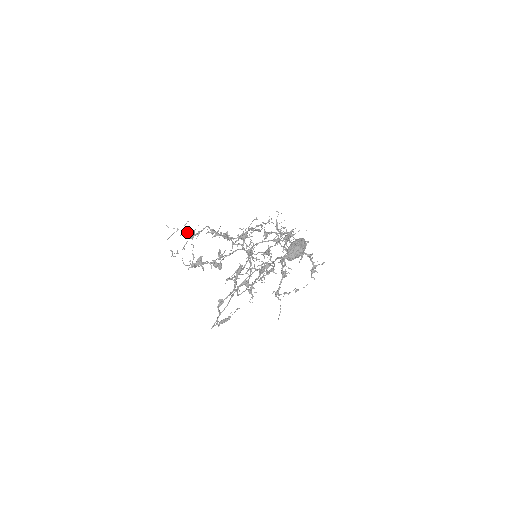
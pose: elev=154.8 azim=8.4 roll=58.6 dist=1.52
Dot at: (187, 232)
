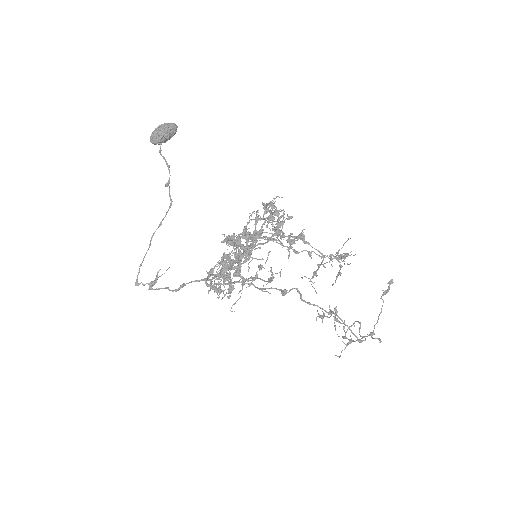
Dot at: (222, 258)
